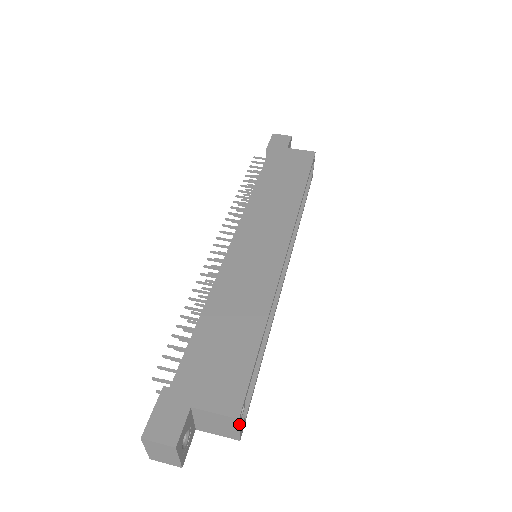
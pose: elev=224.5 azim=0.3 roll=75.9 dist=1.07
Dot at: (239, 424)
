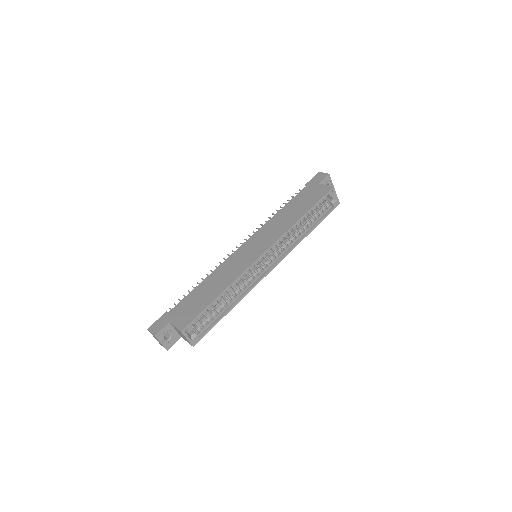
Dot at: (184, 335)
